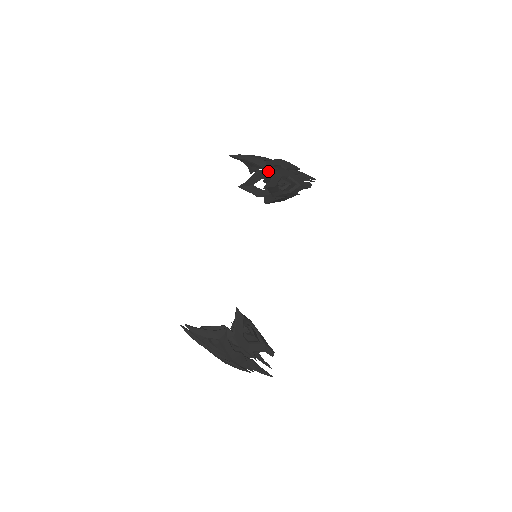
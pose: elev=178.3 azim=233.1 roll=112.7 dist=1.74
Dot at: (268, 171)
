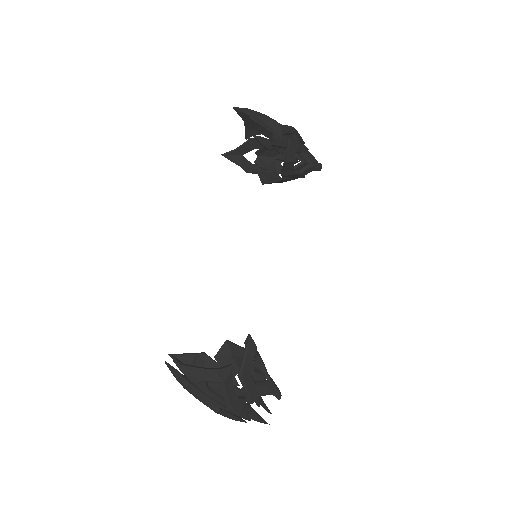
Dot at: (273, 139)
